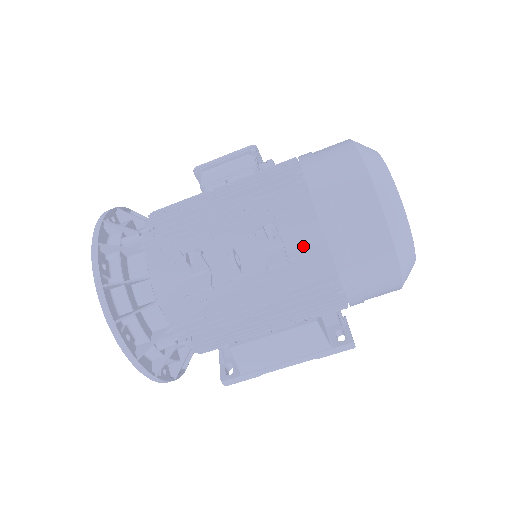
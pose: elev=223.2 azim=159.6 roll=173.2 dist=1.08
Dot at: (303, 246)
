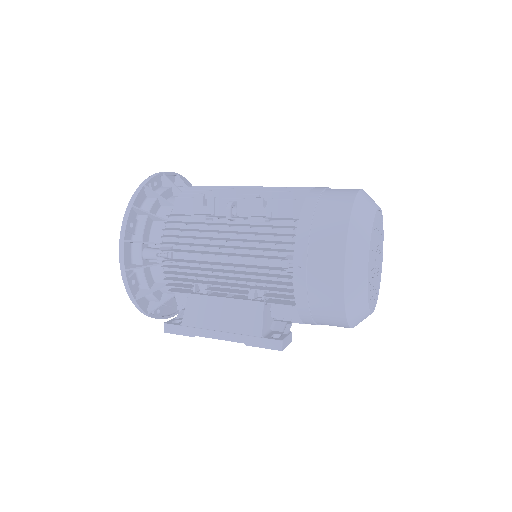
Dot at: (283, 219)
